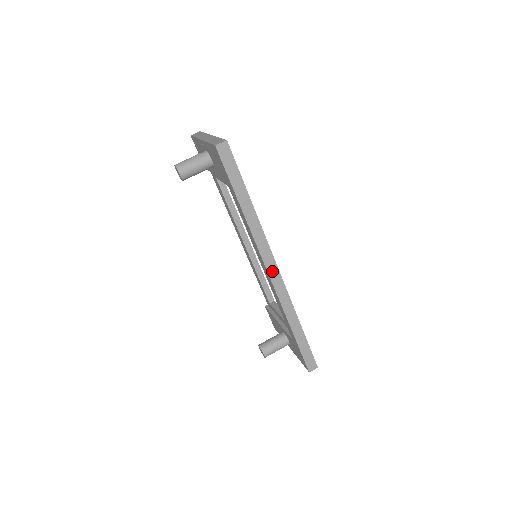
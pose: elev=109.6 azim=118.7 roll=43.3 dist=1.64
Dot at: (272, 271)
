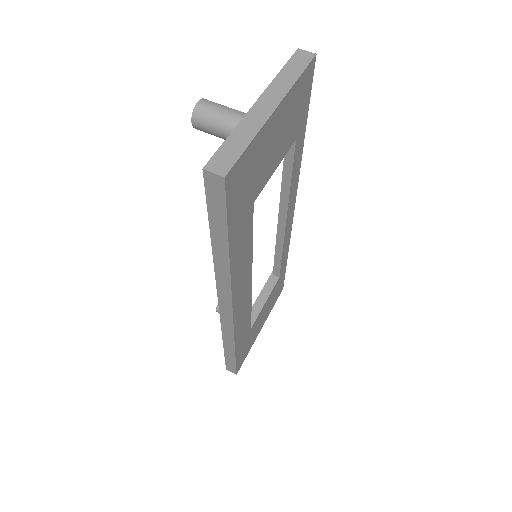
Dot at: (224, 307)
